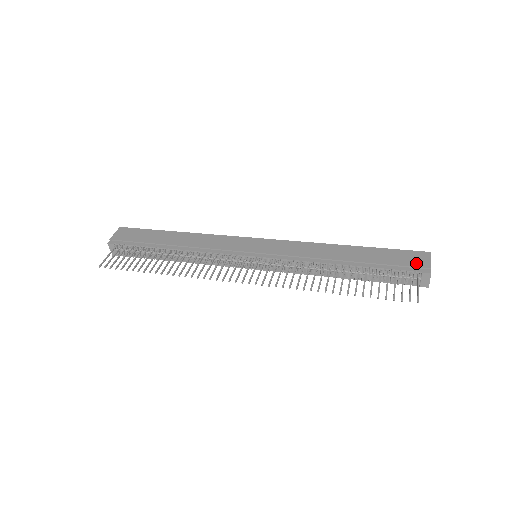
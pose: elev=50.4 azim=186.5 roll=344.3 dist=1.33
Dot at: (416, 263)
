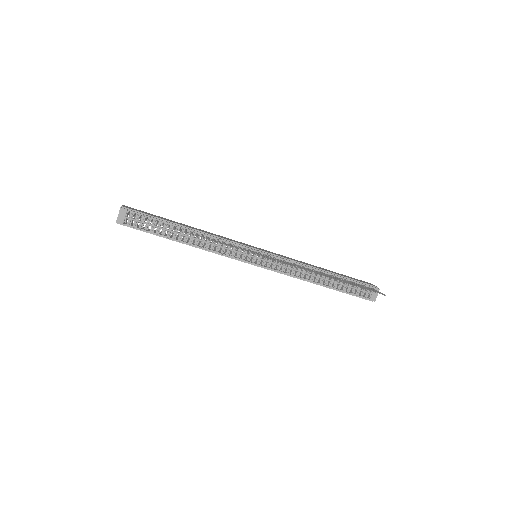
Dot at: (368, 283)
